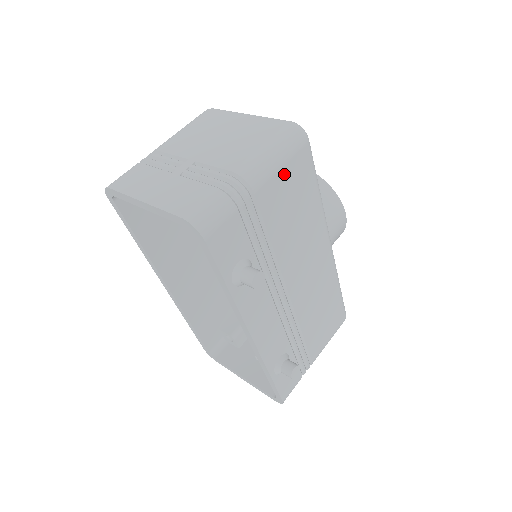
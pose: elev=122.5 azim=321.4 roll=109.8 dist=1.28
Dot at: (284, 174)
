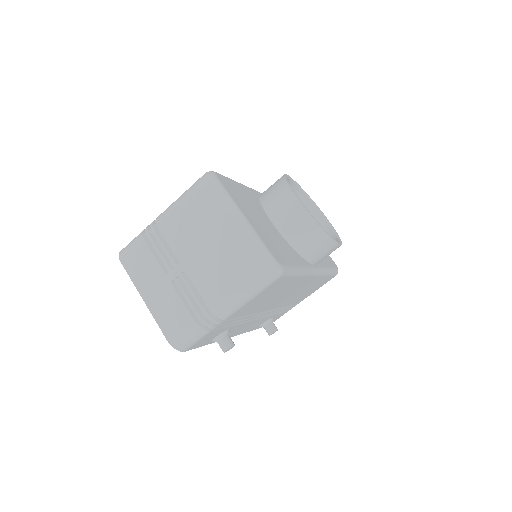
Dot at: (255, 298)
